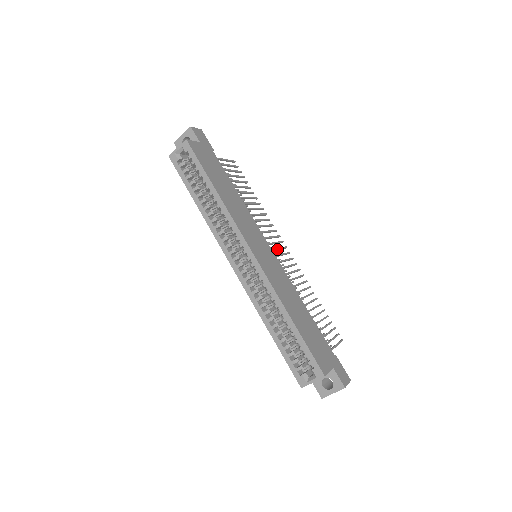
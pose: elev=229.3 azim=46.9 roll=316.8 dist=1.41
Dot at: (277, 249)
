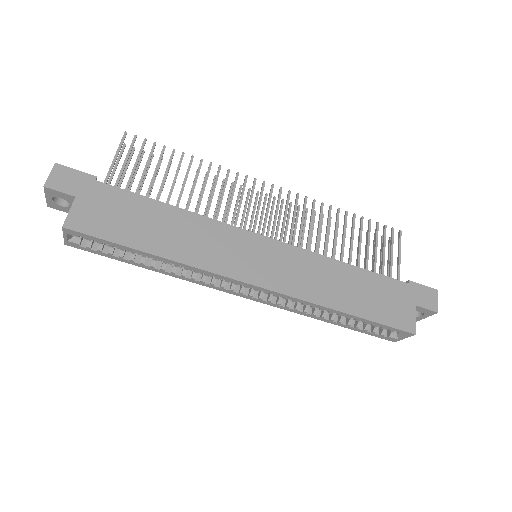
Dot at: (268, 212)
